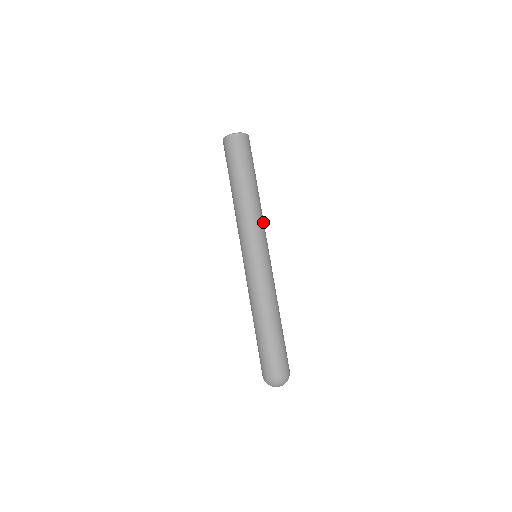
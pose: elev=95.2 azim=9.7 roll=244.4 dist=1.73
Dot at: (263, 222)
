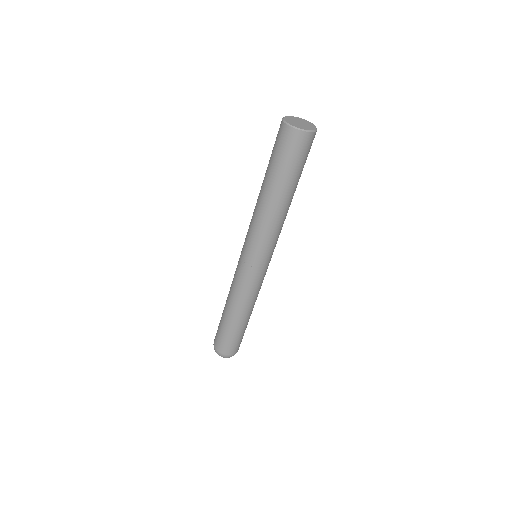
Dot at: occluded
